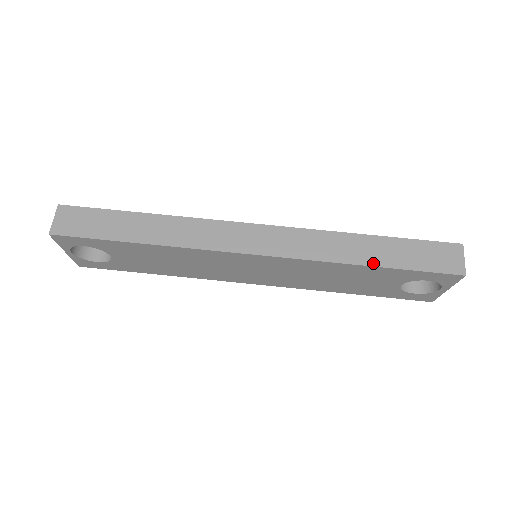
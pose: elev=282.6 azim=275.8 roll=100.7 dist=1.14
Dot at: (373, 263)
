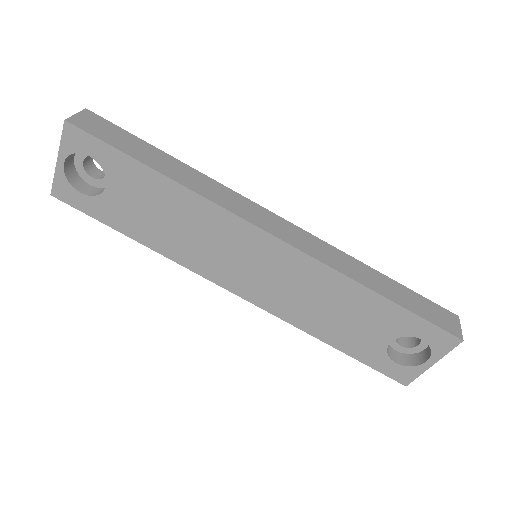
Dot at: (381, 293)
